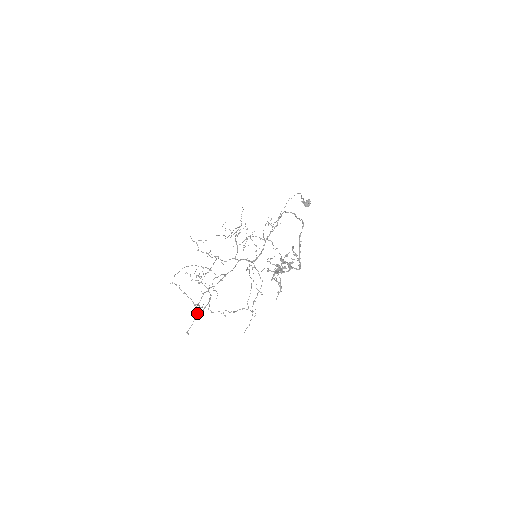
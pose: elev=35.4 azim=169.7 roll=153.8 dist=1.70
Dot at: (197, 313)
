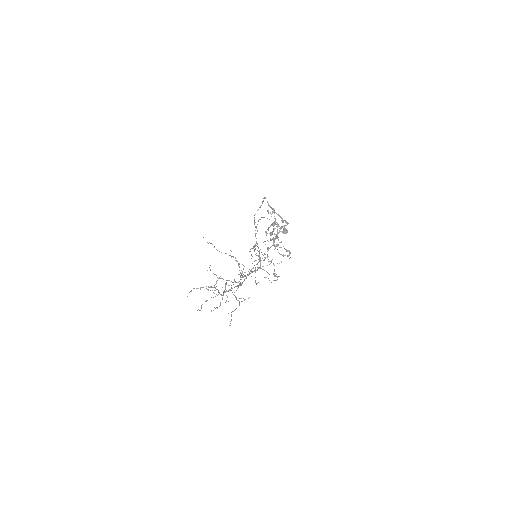
Dot at: occluded
